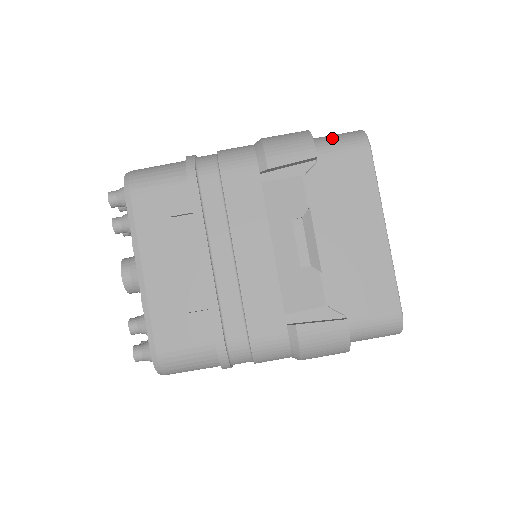
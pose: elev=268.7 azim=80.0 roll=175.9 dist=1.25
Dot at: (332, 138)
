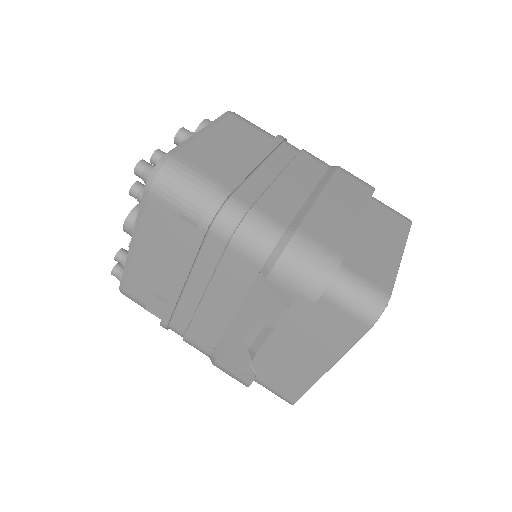
Dot at: (351, 291)
